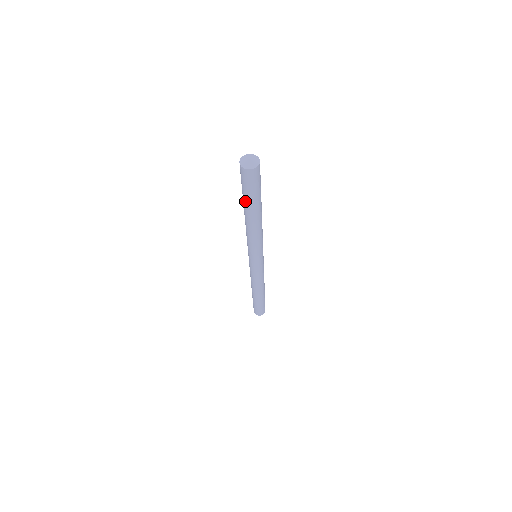
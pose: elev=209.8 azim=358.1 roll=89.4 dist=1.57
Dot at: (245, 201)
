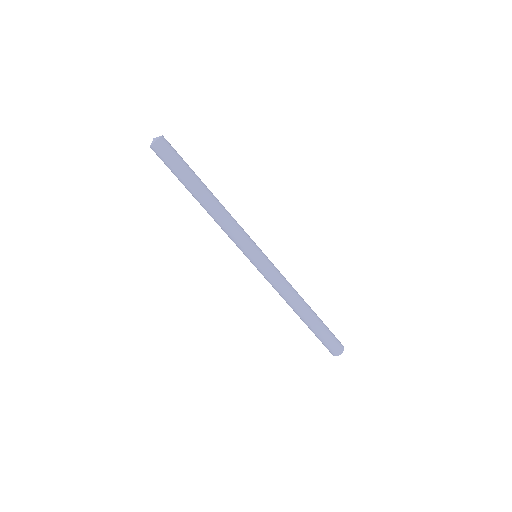
Dot at: (181, 182)
